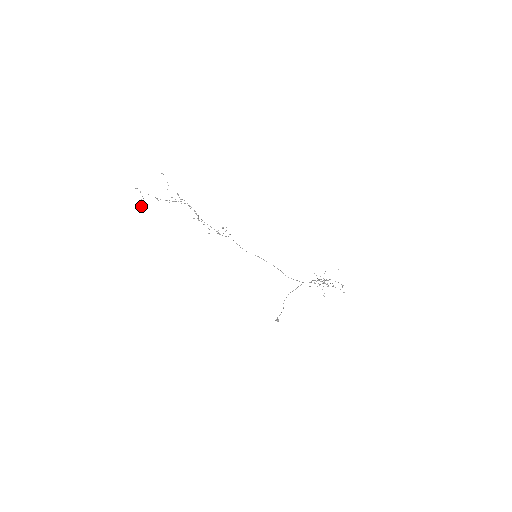
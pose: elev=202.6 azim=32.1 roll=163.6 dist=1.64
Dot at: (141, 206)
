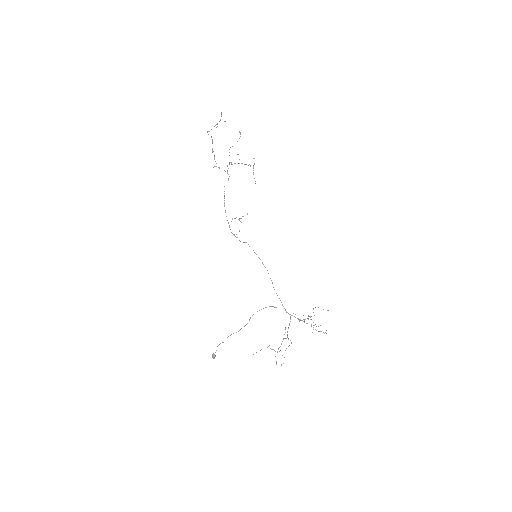
Dot at: occluded
